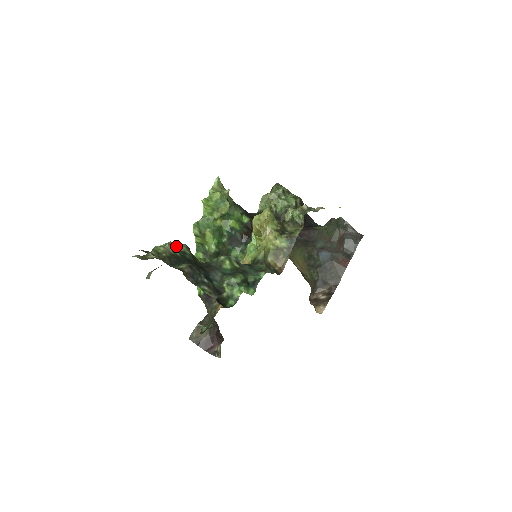
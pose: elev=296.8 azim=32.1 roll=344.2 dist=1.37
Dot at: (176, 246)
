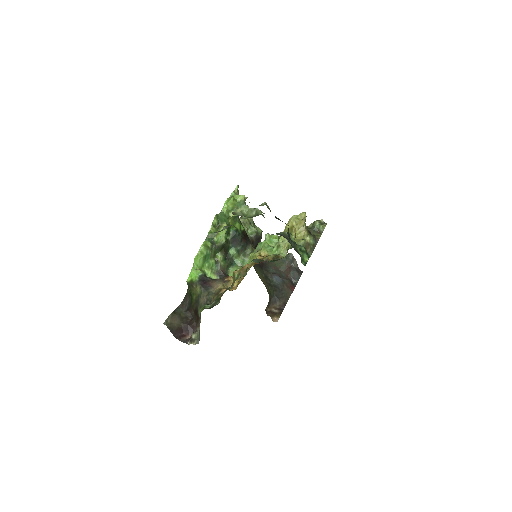
Dot at: occluded
